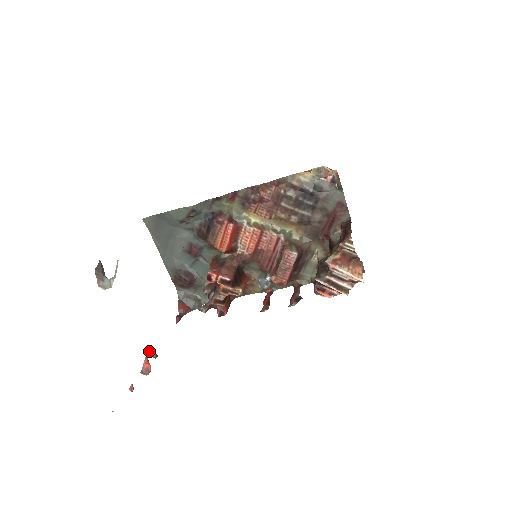
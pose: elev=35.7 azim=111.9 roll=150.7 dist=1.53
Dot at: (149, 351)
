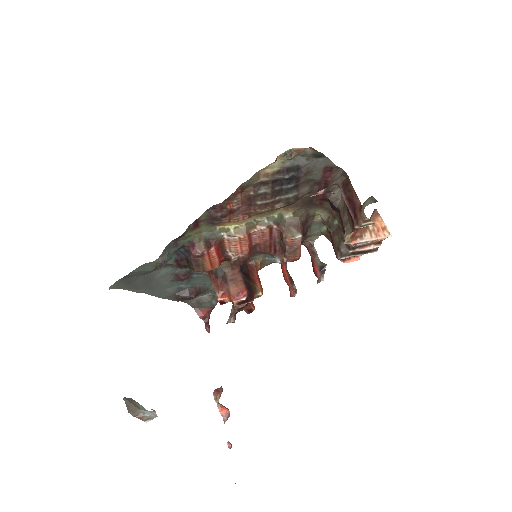
Dot at: (215, 397)
